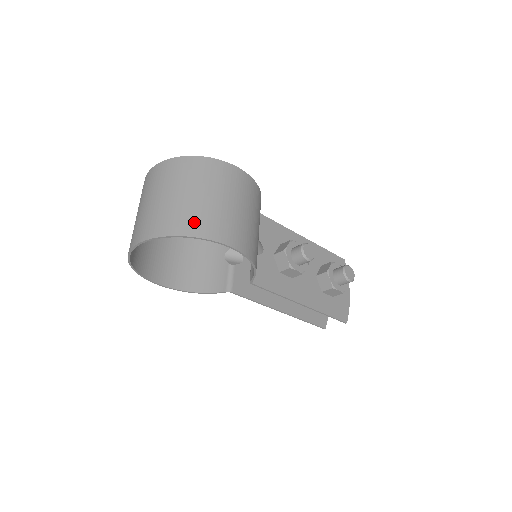
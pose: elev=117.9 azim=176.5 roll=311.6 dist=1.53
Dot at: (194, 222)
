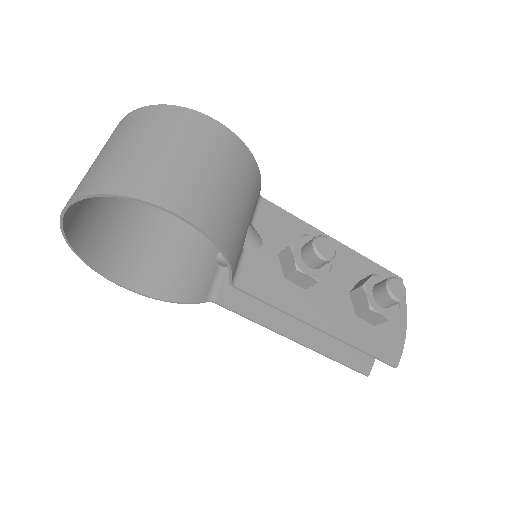
Dot at: (126, 177)
